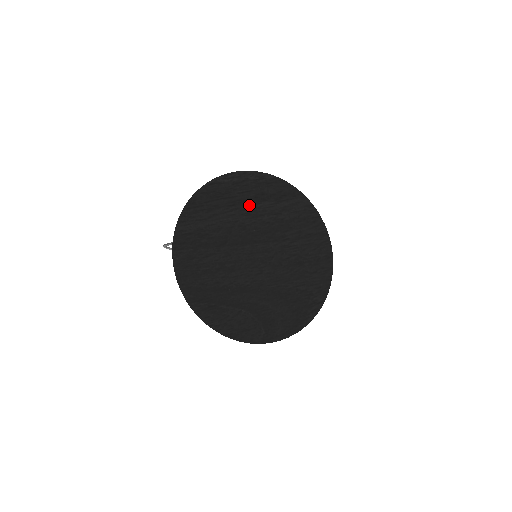
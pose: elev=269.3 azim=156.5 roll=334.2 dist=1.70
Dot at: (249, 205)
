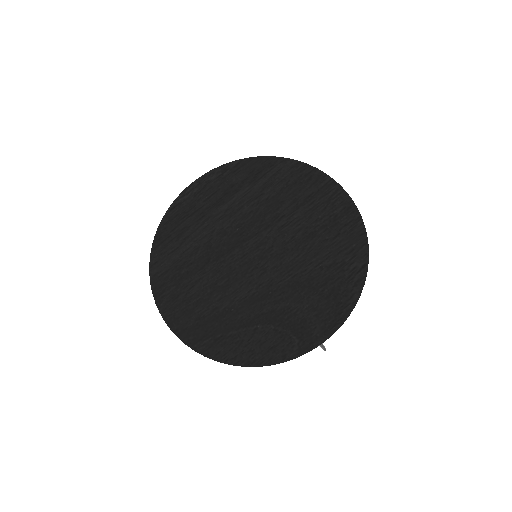
Dot at: (221, 206)
